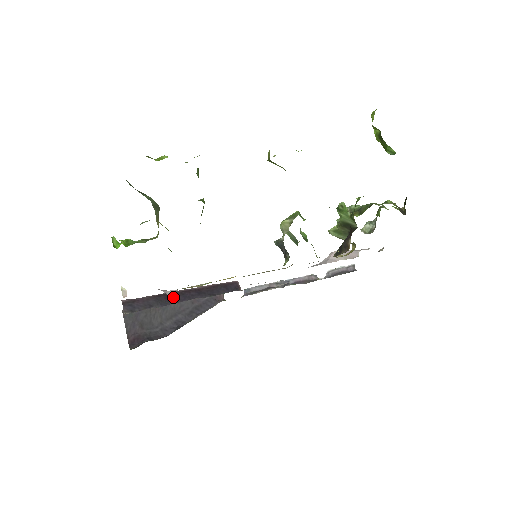
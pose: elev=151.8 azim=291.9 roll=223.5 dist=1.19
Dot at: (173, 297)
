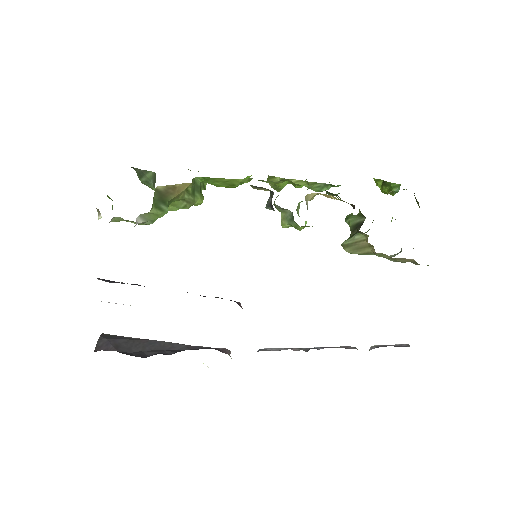
Dot at: occluded
